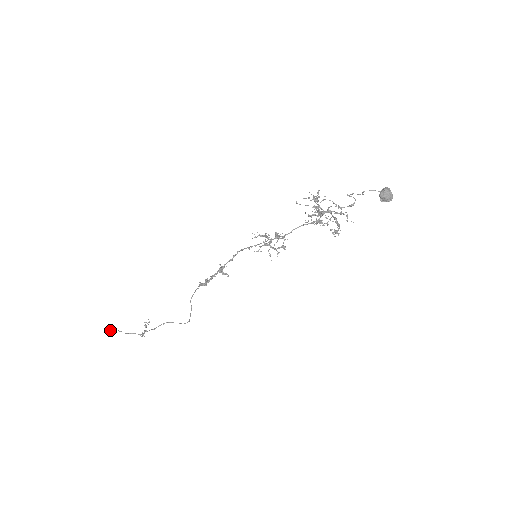
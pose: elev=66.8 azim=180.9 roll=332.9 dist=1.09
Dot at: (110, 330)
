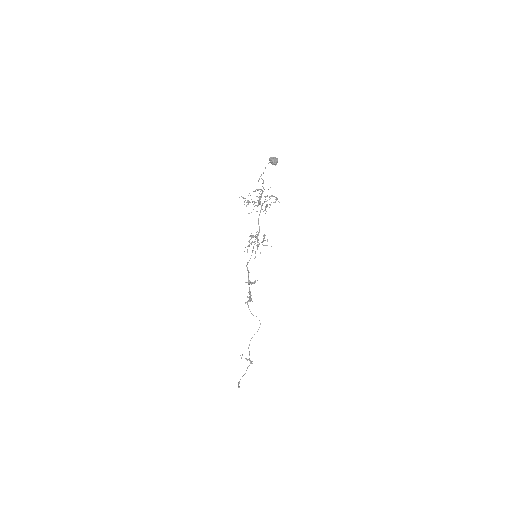
Dot at: (238, 384)
